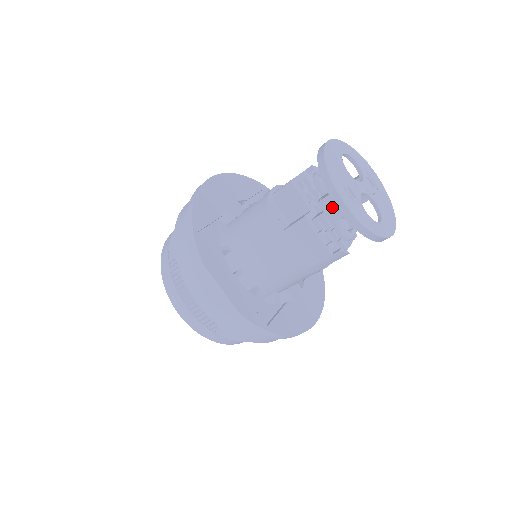
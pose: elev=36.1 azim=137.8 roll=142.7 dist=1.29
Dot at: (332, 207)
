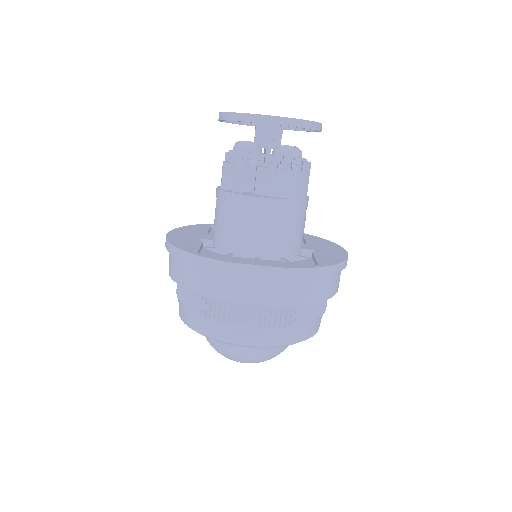
Dot at: (267, 128)
